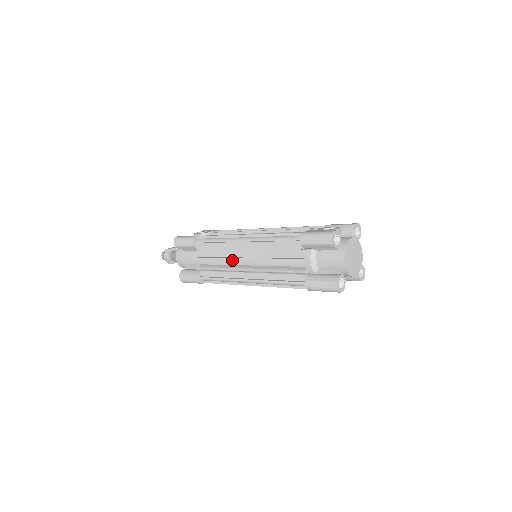
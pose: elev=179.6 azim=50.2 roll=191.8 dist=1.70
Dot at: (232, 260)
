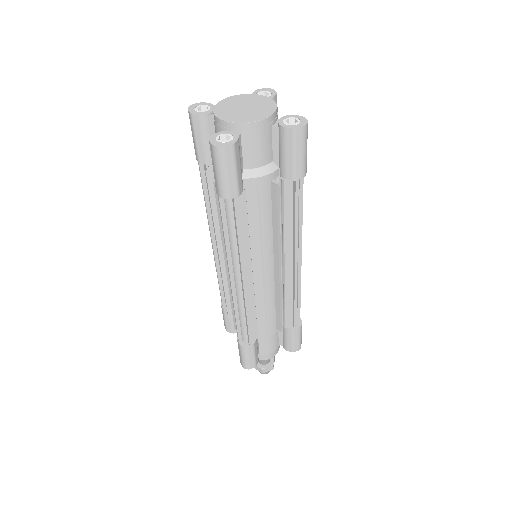
Dot at: occluded
